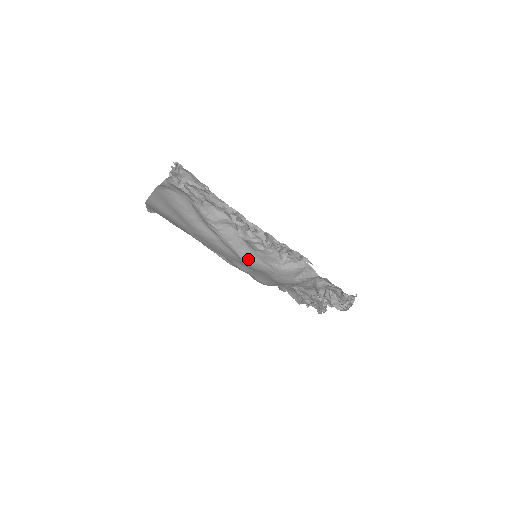
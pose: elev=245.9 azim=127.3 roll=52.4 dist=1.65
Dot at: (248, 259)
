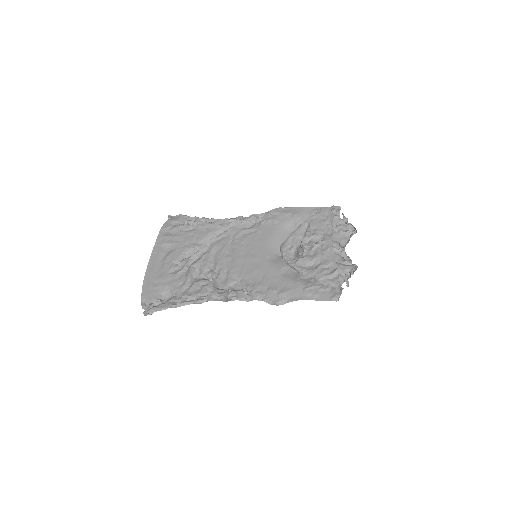
Dot at: occluded
